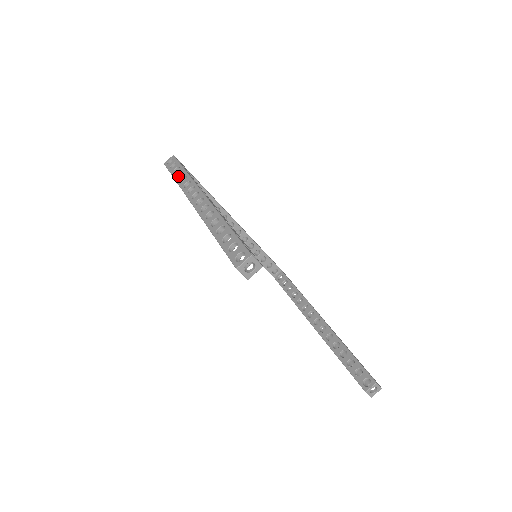
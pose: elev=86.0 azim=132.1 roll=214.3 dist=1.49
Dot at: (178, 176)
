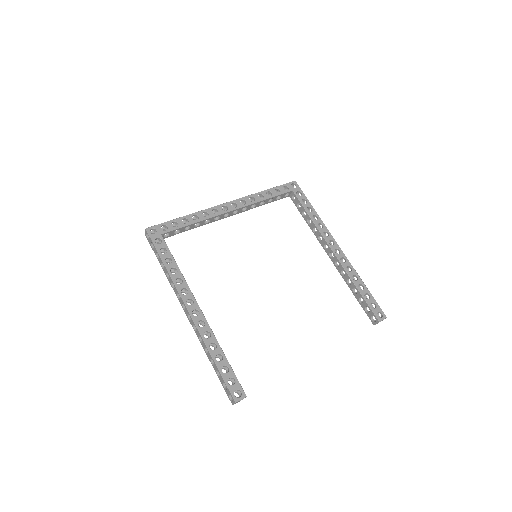
Dot at: (162, 263)
